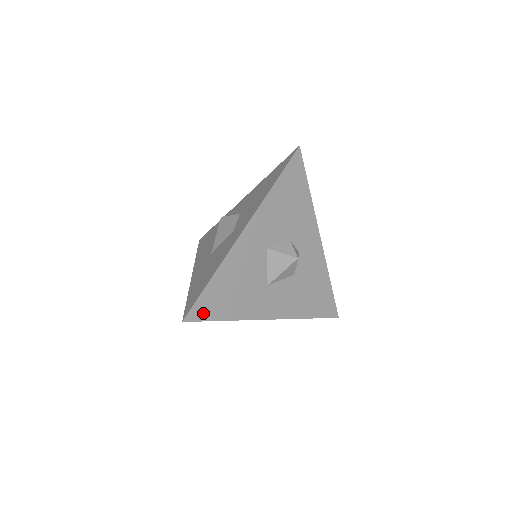
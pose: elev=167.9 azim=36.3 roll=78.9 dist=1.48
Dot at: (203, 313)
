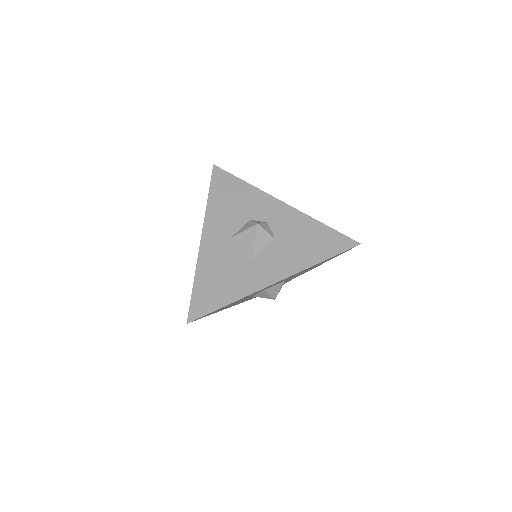
Dot at: (202, 309)
